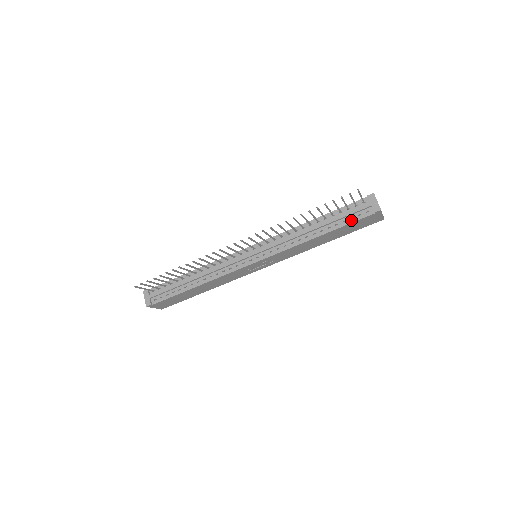
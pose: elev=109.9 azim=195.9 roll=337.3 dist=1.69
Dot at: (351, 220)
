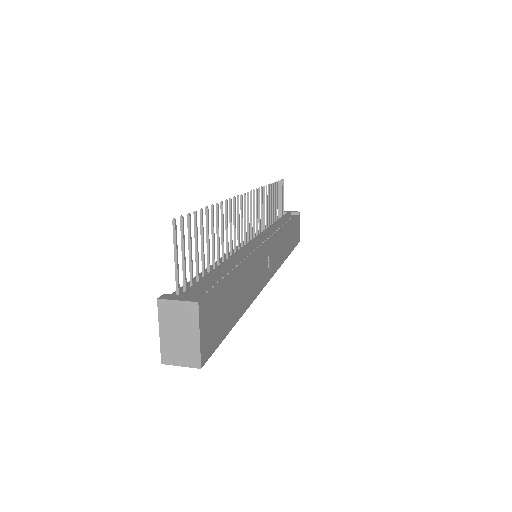
Dot at: (292, 218)
